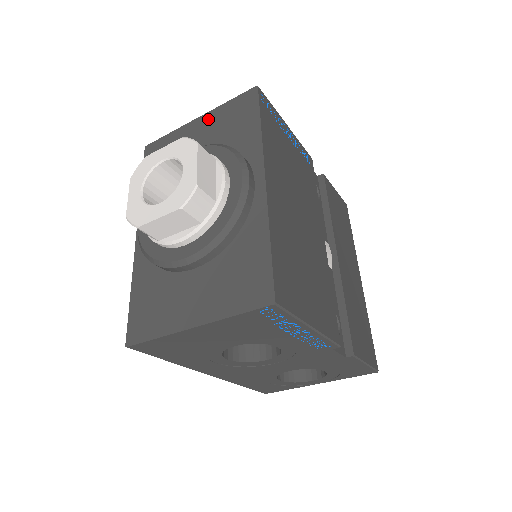
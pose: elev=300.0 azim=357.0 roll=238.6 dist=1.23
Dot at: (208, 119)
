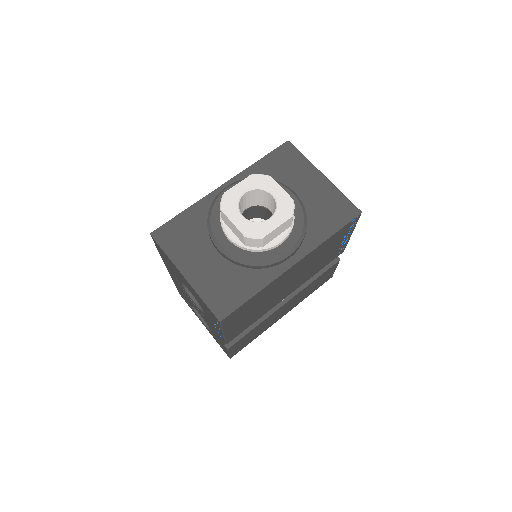
Dot at: (325, 186)
